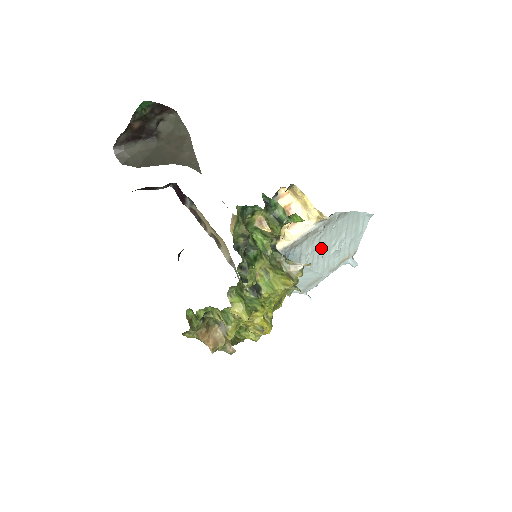
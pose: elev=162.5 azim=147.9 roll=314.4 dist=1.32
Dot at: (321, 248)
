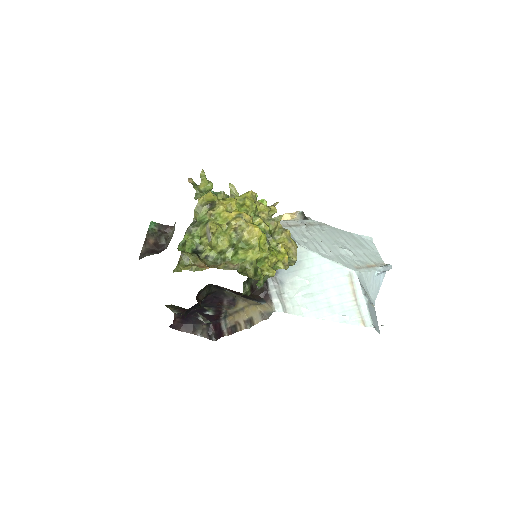
Dot at: (320, 243)
